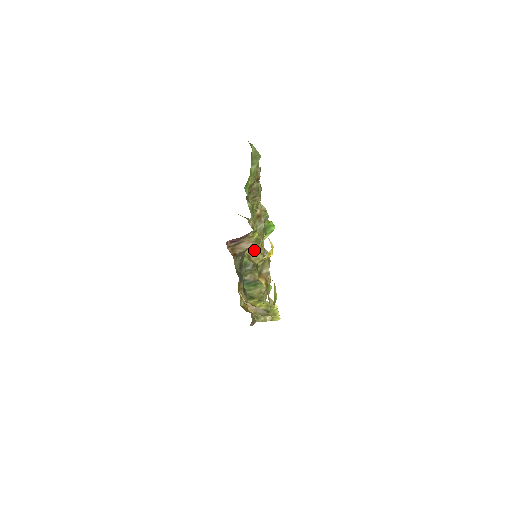
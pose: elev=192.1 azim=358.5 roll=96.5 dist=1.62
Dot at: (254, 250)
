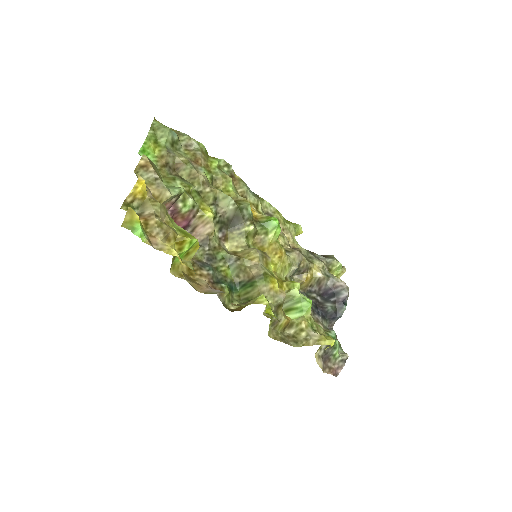
Dot at: (245, 247)
